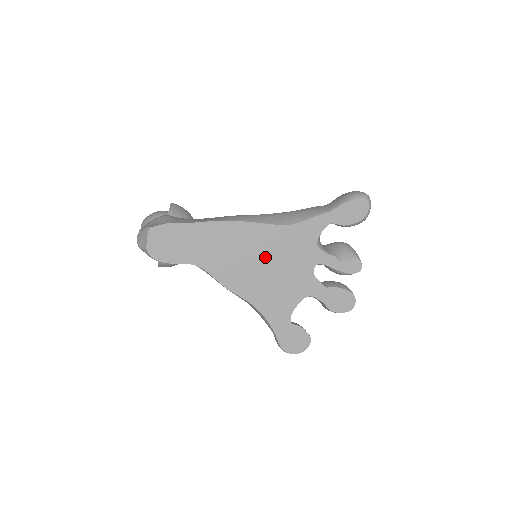
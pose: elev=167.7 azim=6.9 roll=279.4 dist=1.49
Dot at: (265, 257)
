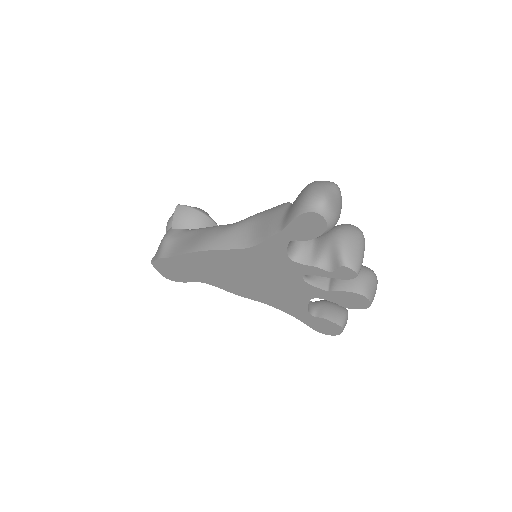
Dot at: (249, 273)
